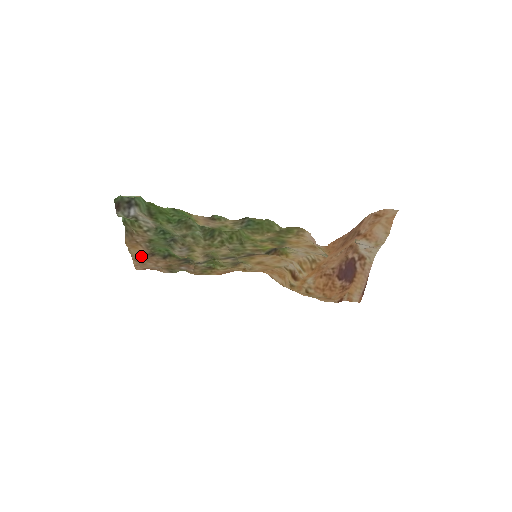
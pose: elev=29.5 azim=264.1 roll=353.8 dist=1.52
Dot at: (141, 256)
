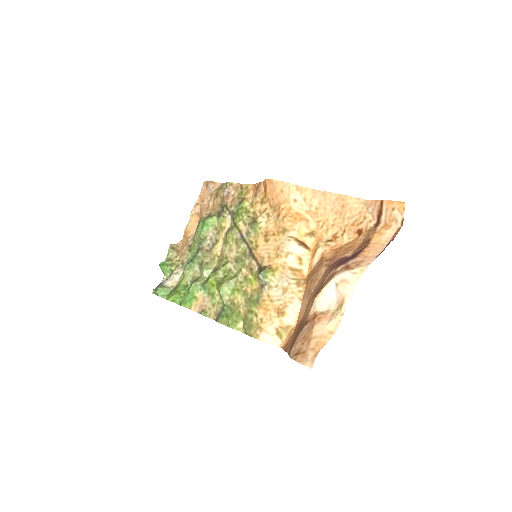
Dot at: (196, 220)
